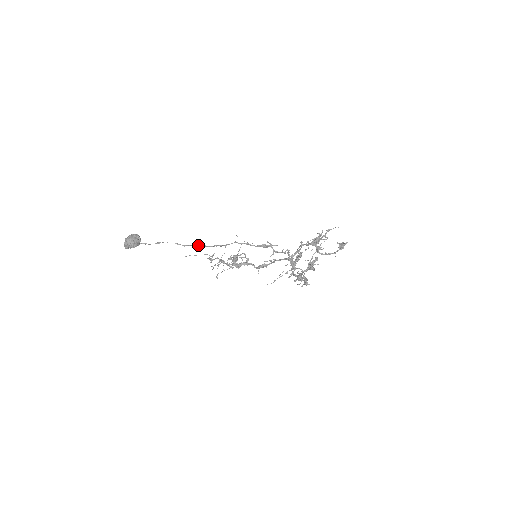
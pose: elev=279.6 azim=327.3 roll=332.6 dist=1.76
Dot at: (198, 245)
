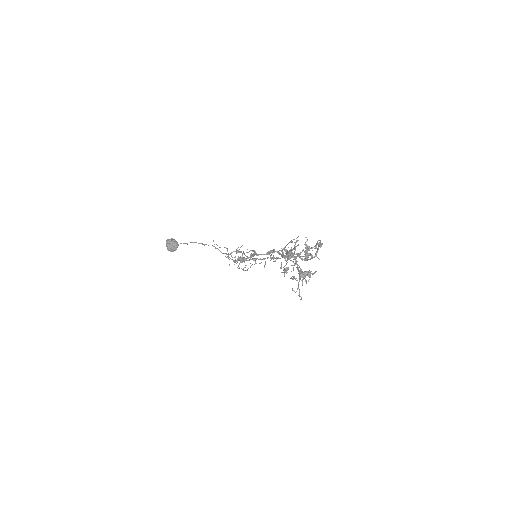
Dot at: occluded
